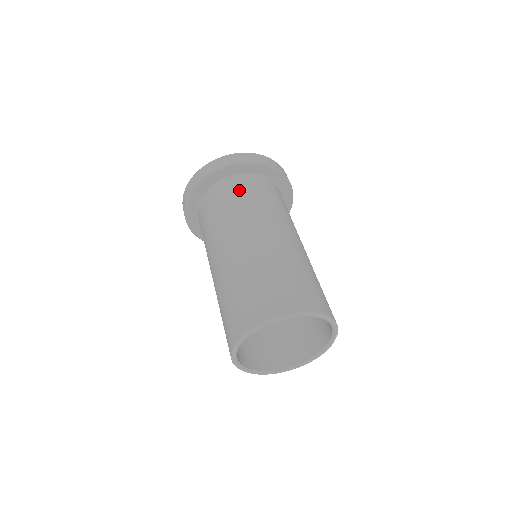
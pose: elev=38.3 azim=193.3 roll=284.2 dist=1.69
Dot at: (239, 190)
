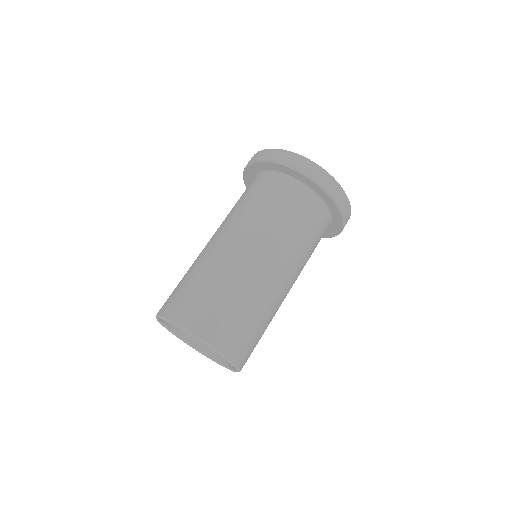
Dot at: (271, 192)
